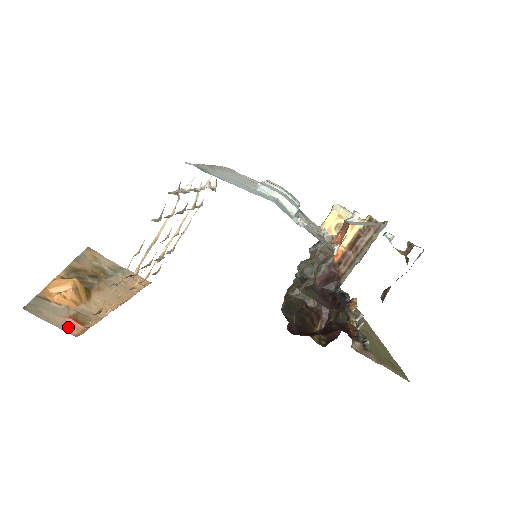
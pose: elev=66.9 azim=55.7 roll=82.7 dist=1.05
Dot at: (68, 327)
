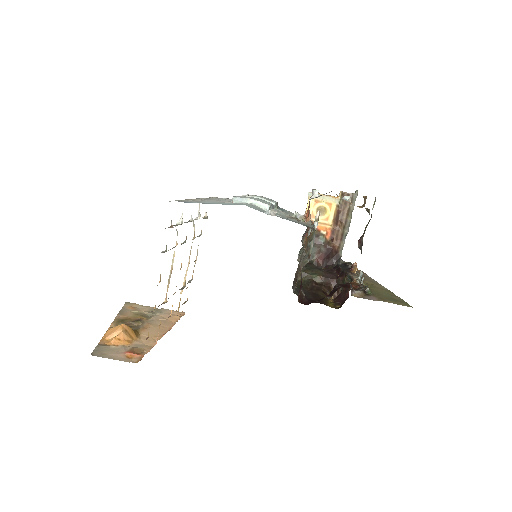
Dot at: (129, 359)
